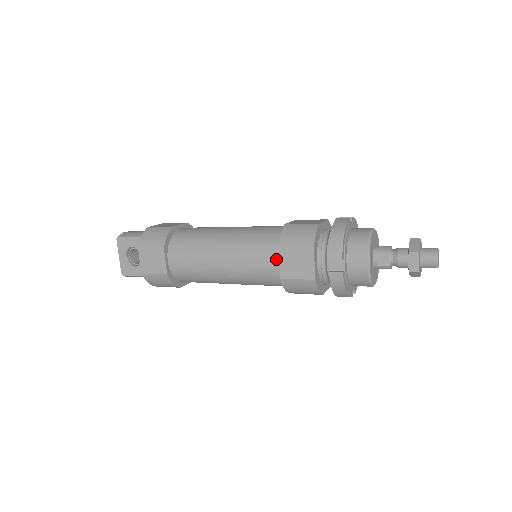
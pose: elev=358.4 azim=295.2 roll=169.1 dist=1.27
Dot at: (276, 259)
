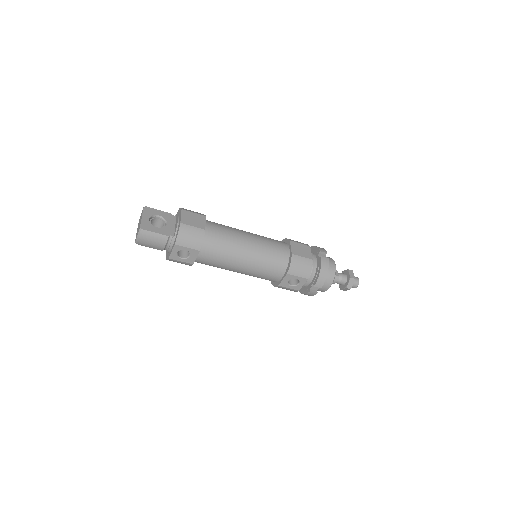
Dot at: (286, 246)
